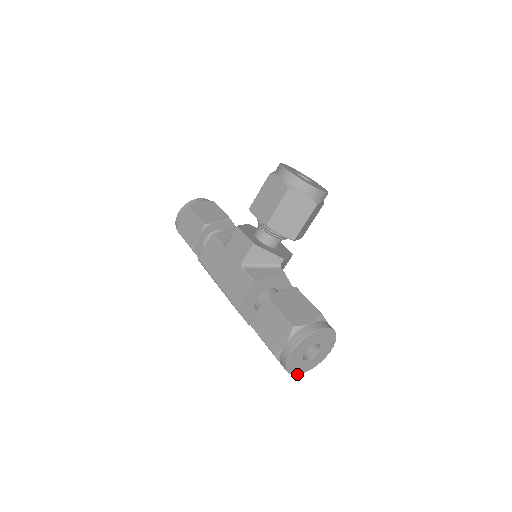
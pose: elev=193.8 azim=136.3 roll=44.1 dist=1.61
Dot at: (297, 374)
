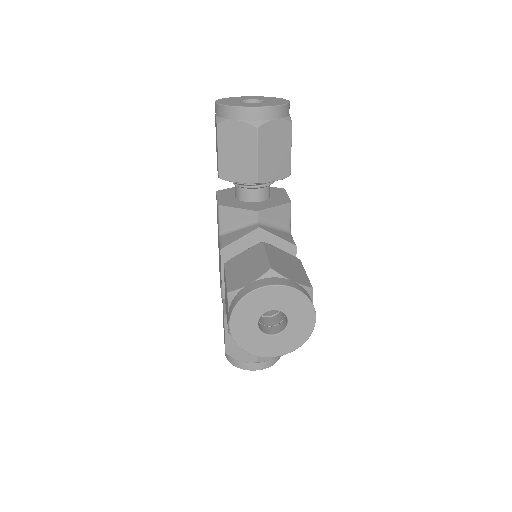
Dot at: occluded
